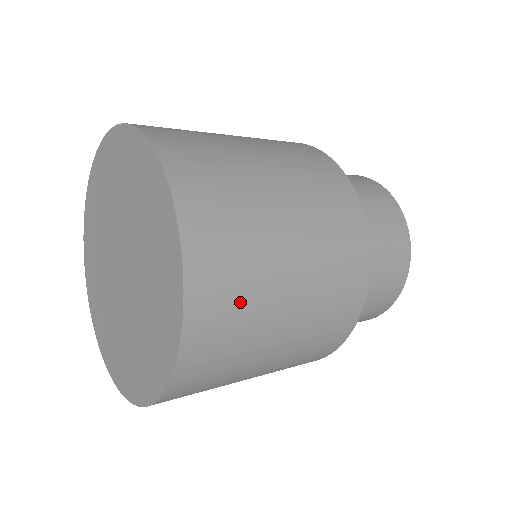
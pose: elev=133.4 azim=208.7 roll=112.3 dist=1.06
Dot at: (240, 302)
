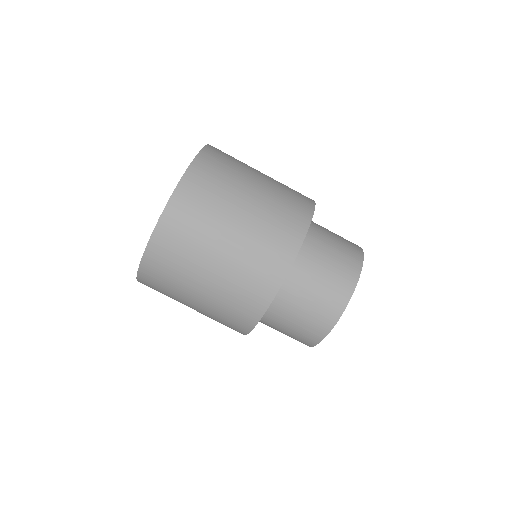
Dot at: (184, 246)
